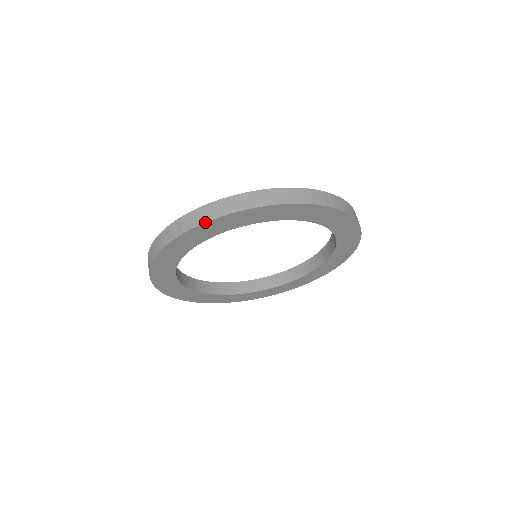
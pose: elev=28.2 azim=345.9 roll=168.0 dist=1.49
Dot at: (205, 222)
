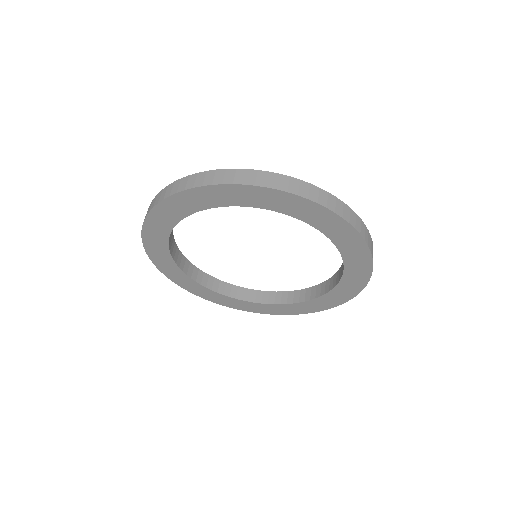
Dot at: (296, 194)
